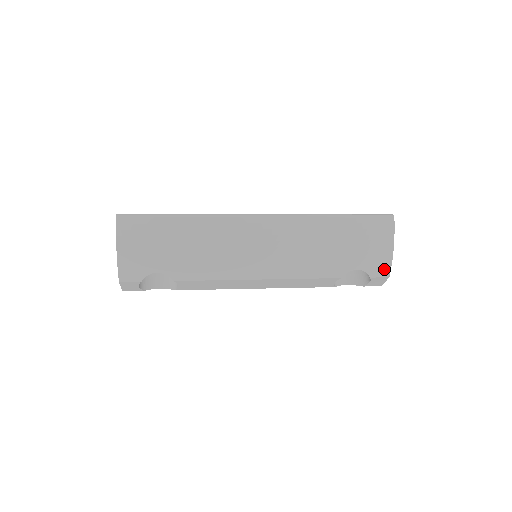
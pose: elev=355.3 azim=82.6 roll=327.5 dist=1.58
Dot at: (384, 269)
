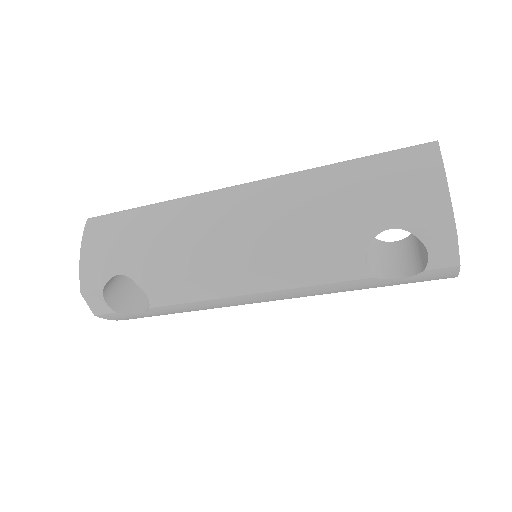
Dot at: (441, 220)
